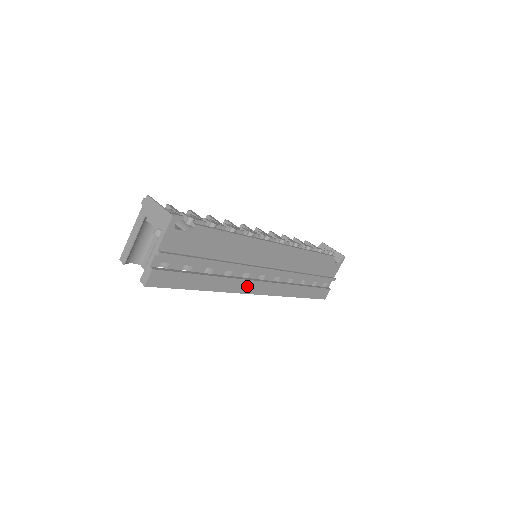
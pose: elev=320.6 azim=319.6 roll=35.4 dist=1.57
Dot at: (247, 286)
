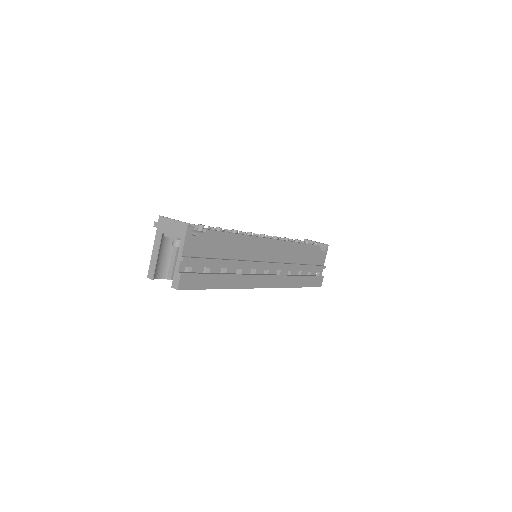
Dot at: (256, 281)
